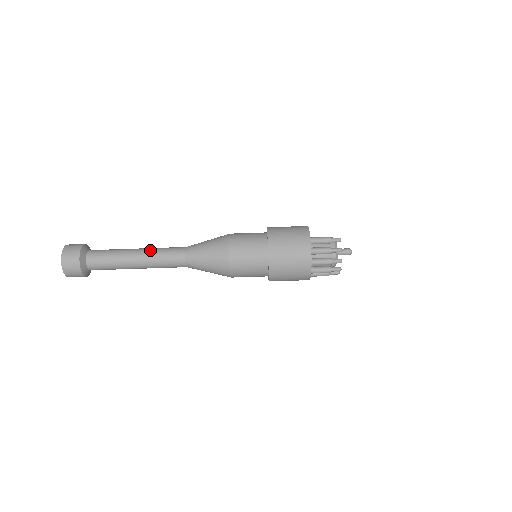
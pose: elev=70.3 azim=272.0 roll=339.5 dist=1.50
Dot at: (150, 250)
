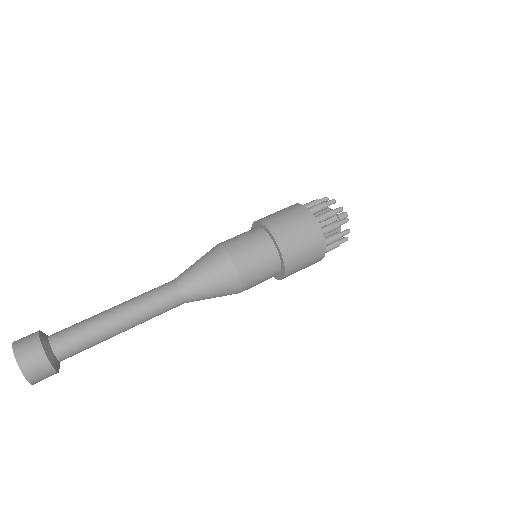
Dot at: occluded
